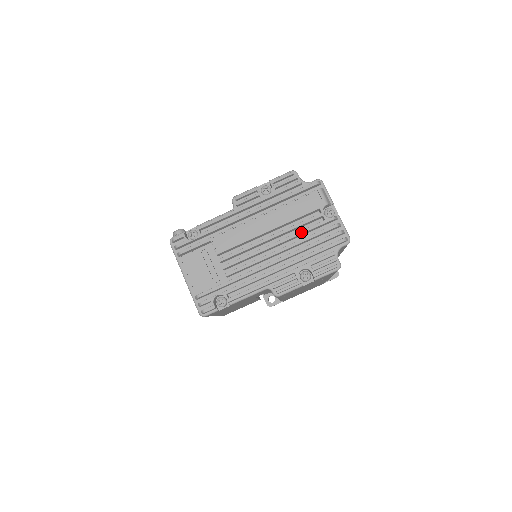
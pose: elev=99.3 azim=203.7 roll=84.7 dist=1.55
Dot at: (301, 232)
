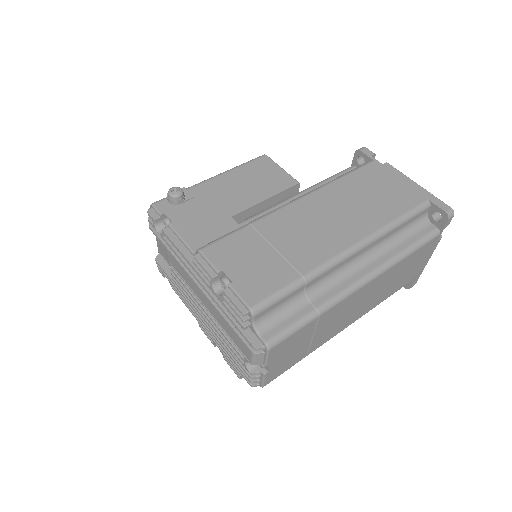
Dot at: (224, 341)
